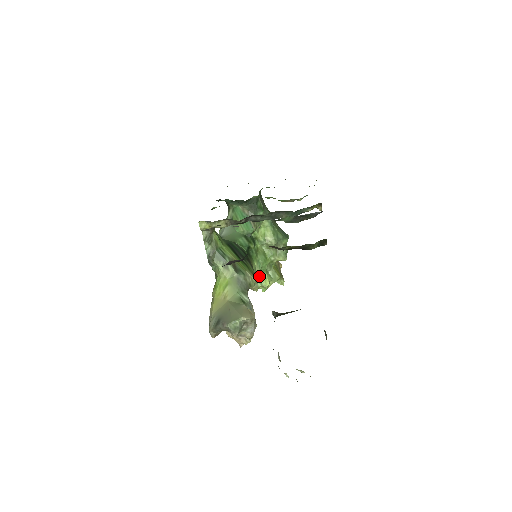
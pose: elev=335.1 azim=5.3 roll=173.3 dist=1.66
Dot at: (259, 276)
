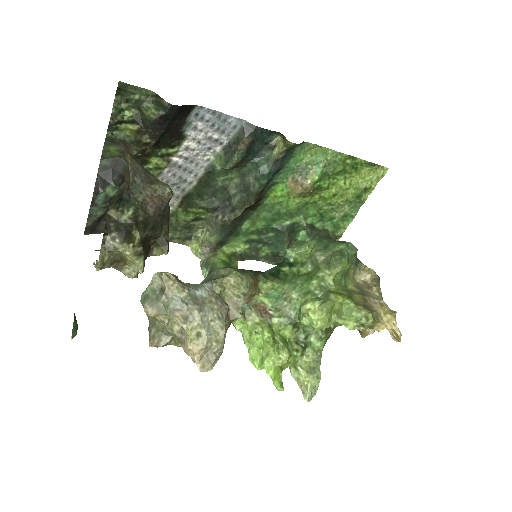
Dot at: (300, 303)
